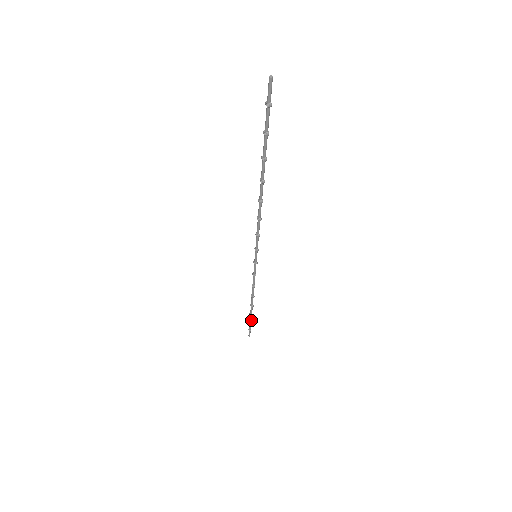
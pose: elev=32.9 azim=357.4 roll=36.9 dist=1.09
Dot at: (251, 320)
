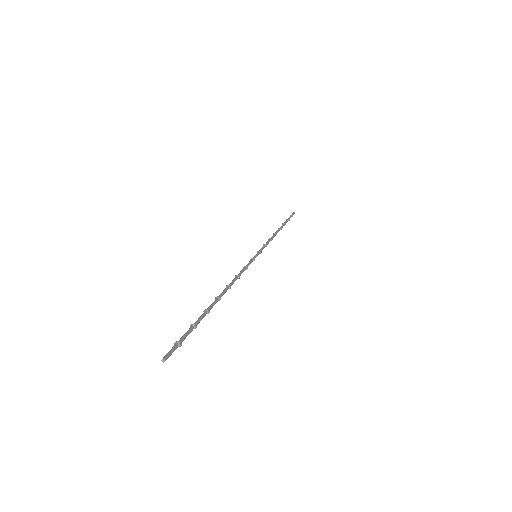
Dot at: (287, 221)
